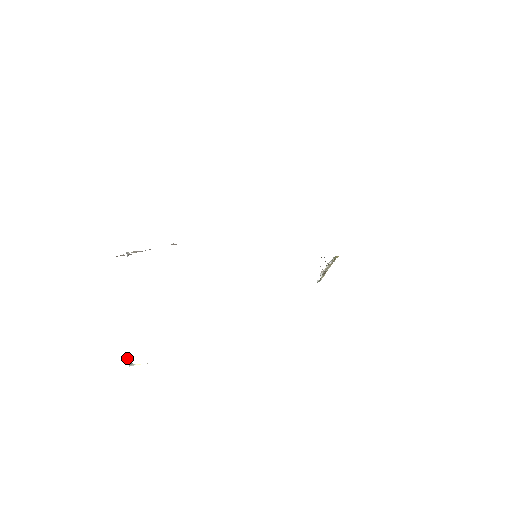
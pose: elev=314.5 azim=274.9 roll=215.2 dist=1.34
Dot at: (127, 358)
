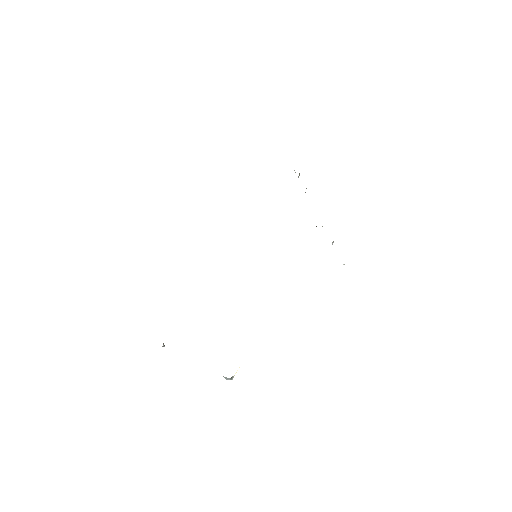
Dot at: (226, 379)
